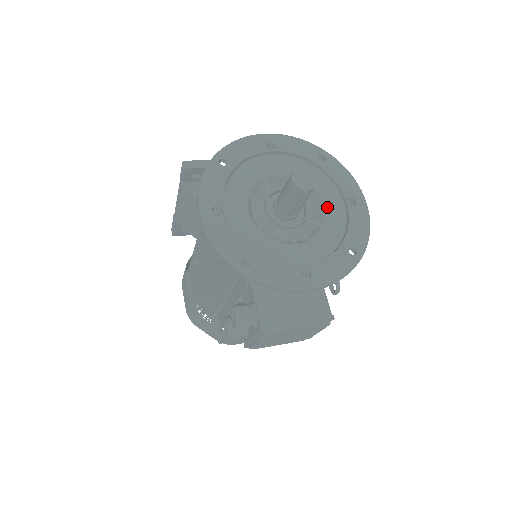
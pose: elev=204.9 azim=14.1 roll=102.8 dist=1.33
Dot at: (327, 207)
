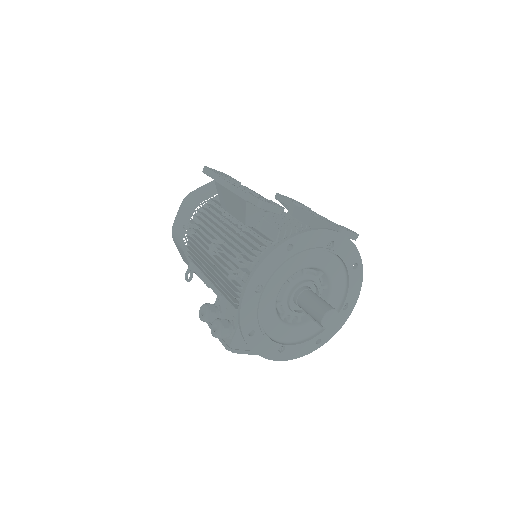
Dot at: occluded
